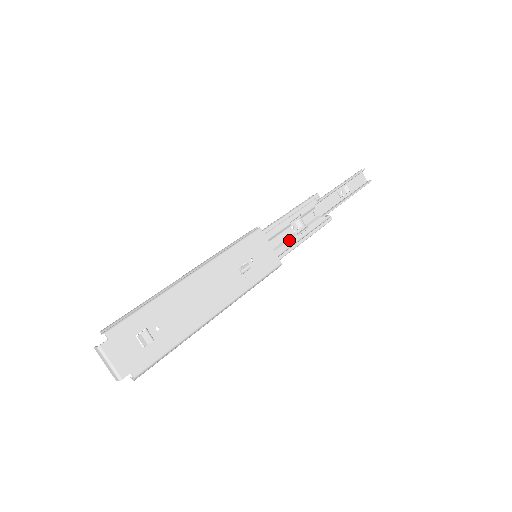
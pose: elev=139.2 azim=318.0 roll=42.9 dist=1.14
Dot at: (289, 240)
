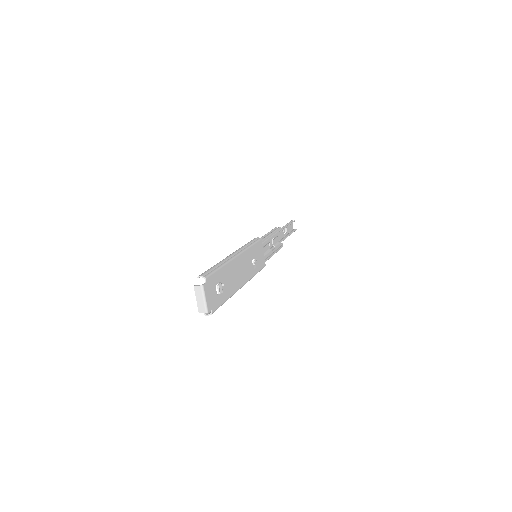
Dot at: (269, 252)
